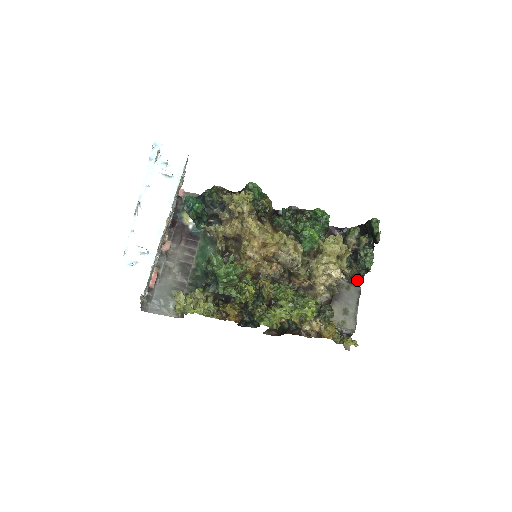
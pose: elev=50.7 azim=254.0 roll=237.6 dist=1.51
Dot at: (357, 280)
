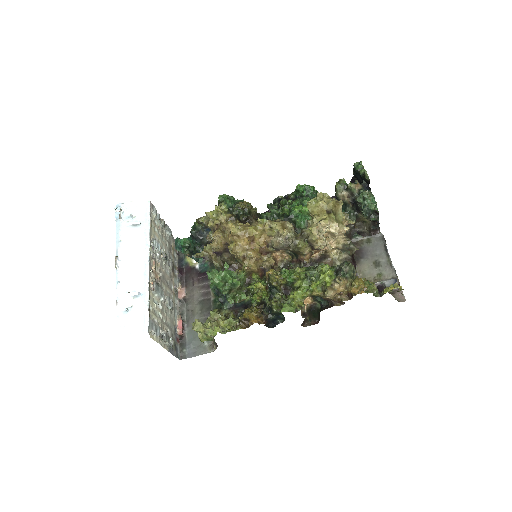
Dot at: (376, 230)
